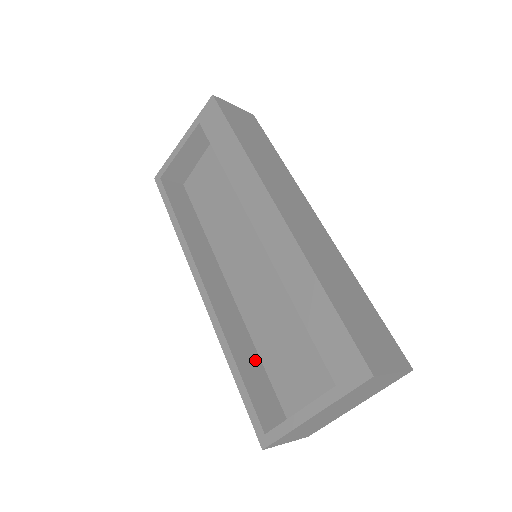
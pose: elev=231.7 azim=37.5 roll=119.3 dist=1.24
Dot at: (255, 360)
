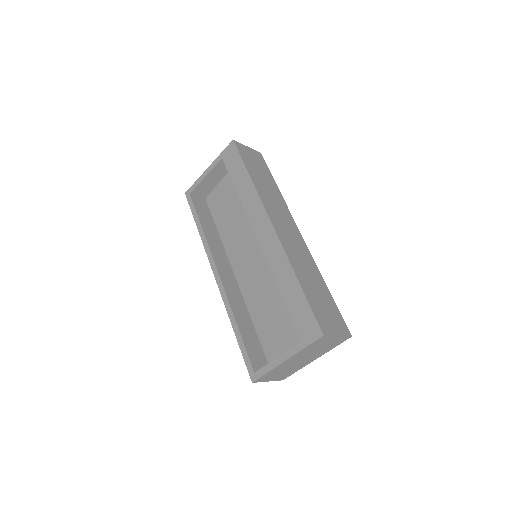
Dot at: (251, 327)
